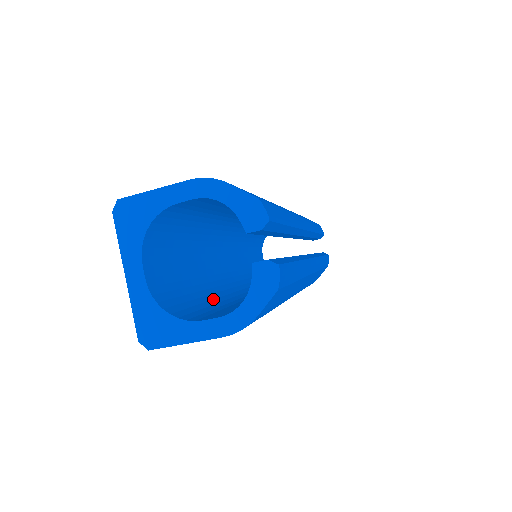
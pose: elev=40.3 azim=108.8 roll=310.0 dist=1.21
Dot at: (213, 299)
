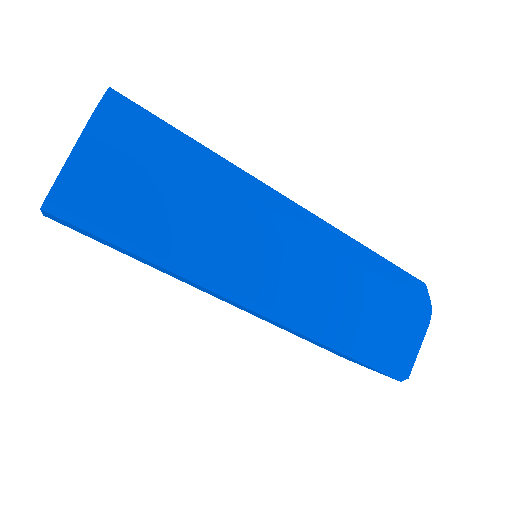
Dot at: occluded
